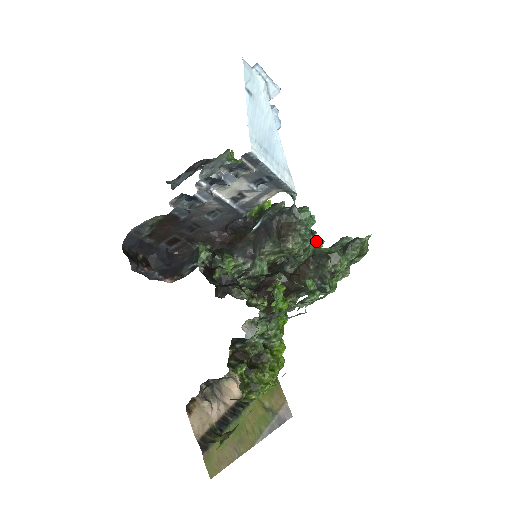
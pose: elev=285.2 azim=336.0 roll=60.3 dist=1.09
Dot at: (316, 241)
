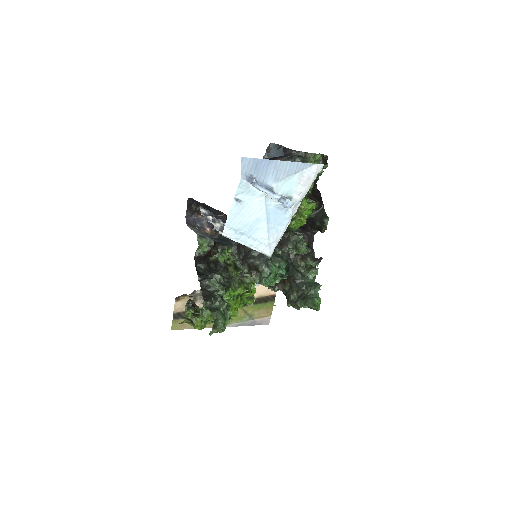
Dot at: (312, 270)
